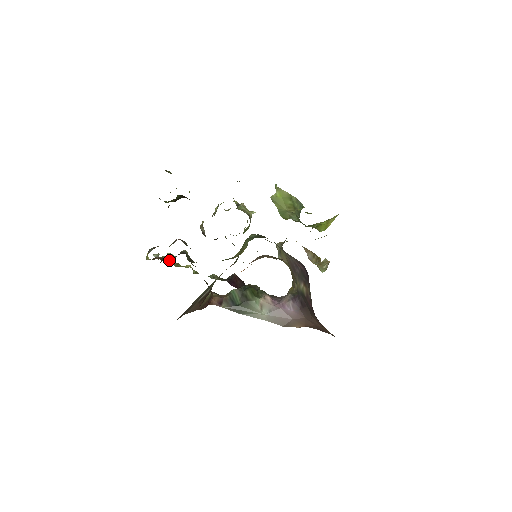
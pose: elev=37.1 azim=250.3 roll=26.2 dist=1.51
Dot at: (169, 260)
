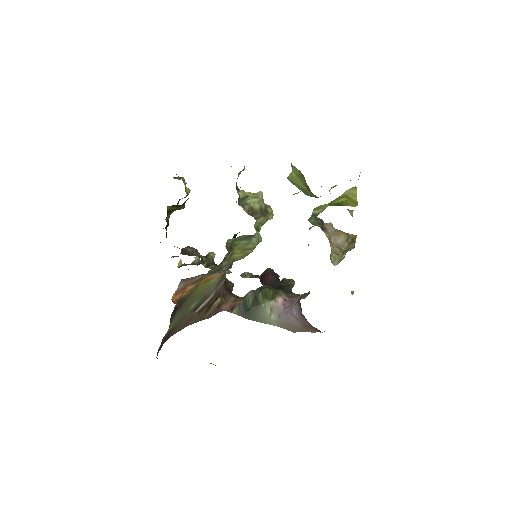
Dot at: occluded
